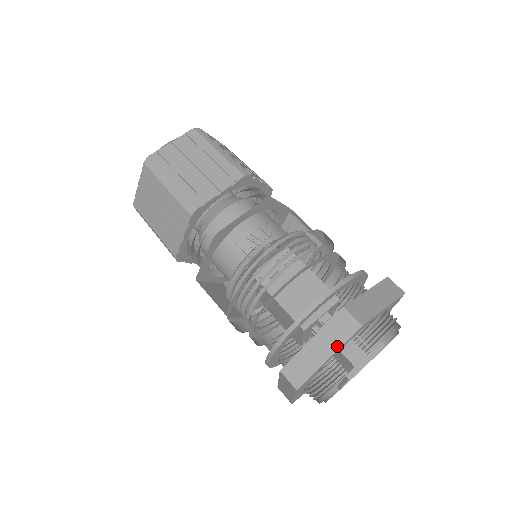
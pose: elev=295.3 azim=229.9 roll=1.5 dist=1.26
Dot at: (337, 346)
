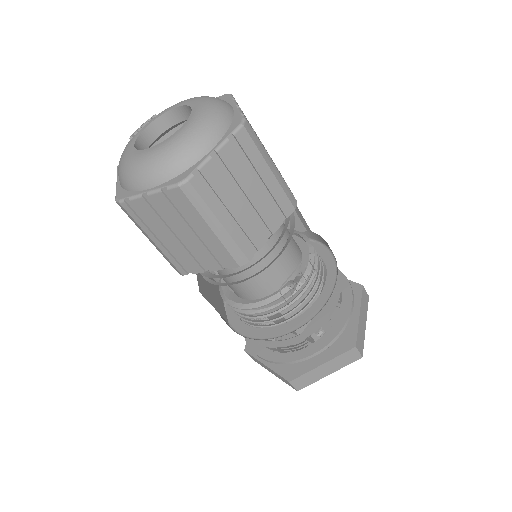
Dot at: (339, 368)
